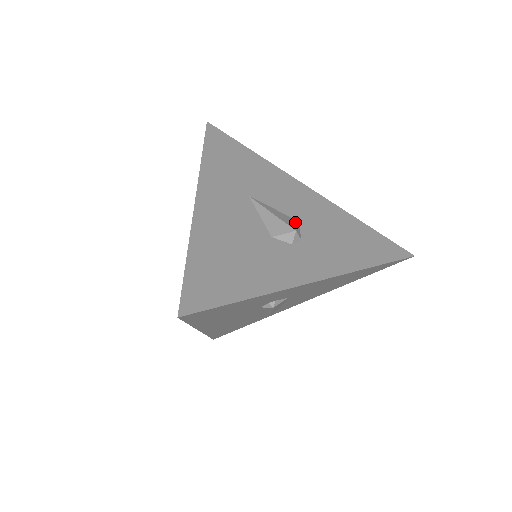
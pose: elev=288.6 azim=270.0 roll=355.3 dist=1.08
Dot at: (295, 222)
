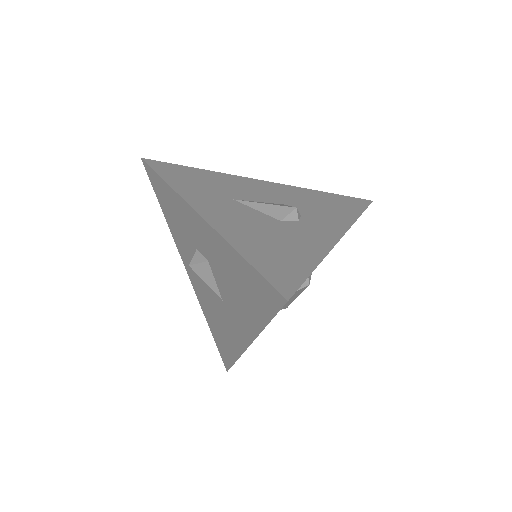
Dot at: (285, 205)
